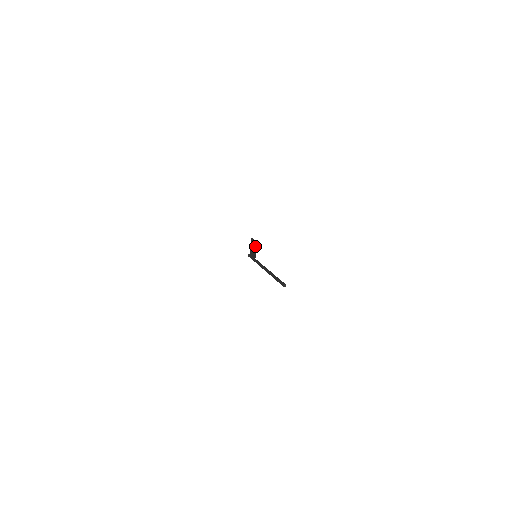
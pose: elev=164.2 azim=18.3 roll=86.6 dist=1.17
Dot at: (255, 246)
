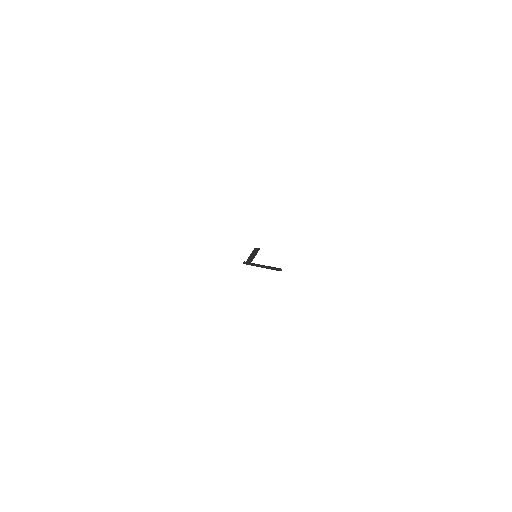
Dot at: (257, 252)
